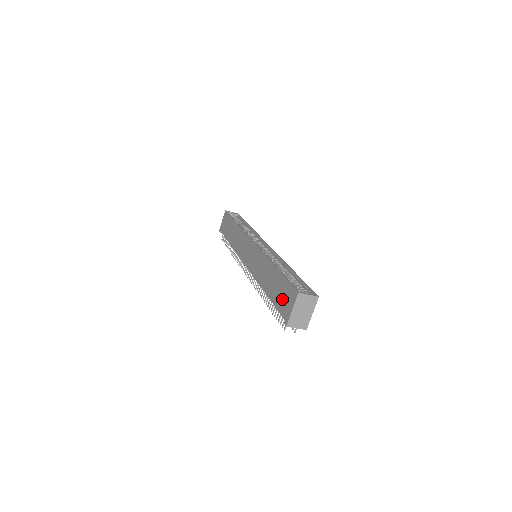
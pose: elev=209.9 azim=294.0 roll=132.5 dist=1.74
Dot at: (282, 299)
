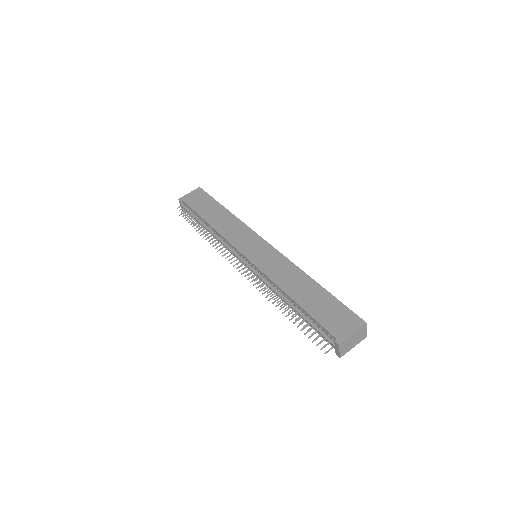
Dot at: (332, 317)
